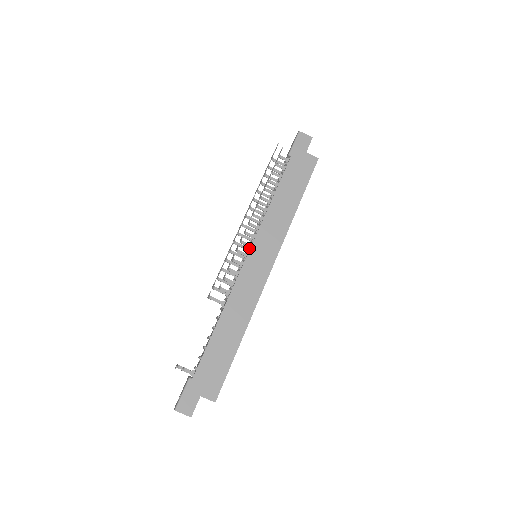
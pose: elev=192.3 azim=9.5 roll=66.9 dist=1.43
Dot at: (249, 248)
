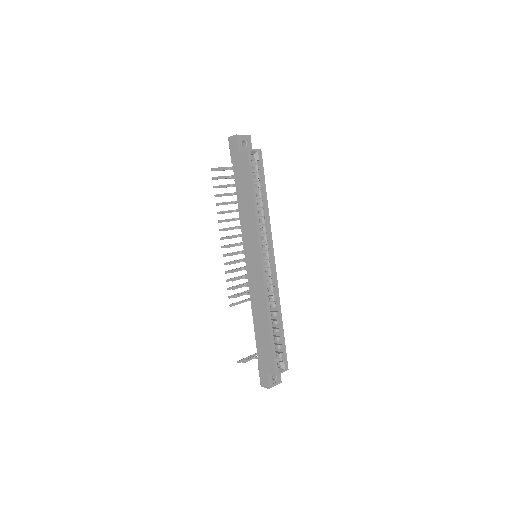
Dot at: (246, 255)
